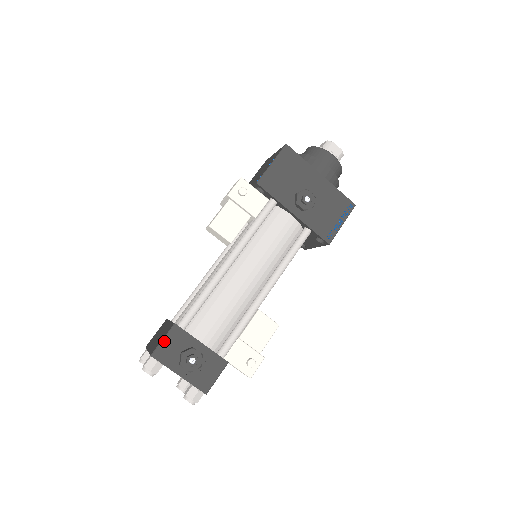
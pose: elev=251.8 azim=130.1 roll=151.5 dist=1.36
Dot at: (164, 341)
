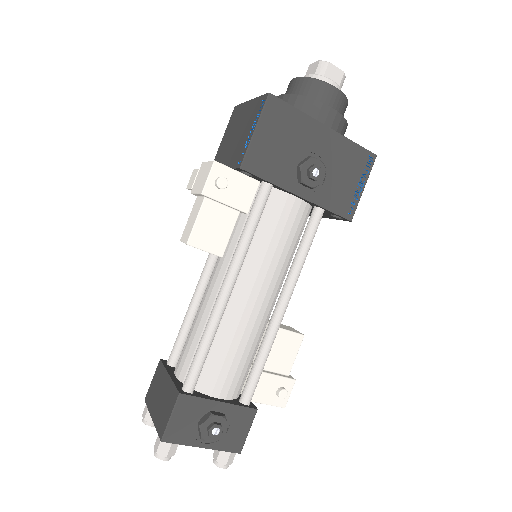
Dot at: (173, 419)
